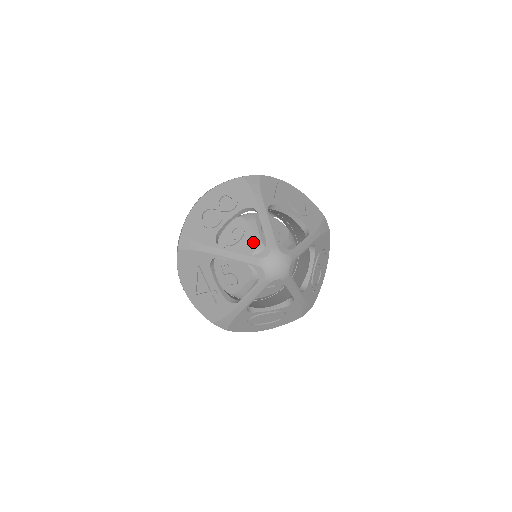
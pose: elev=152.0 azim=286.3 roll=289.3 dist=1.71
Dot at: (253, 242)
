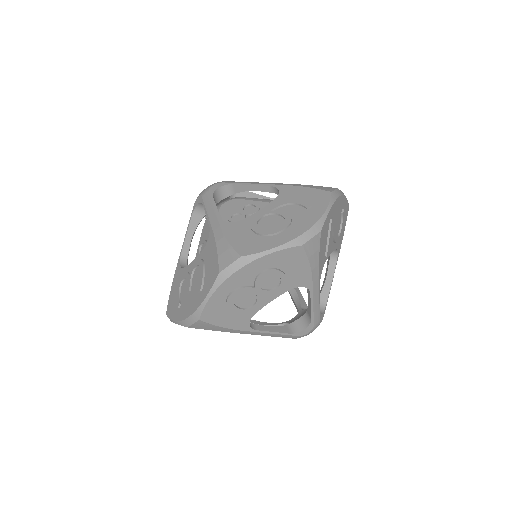
Dot at: occluded
